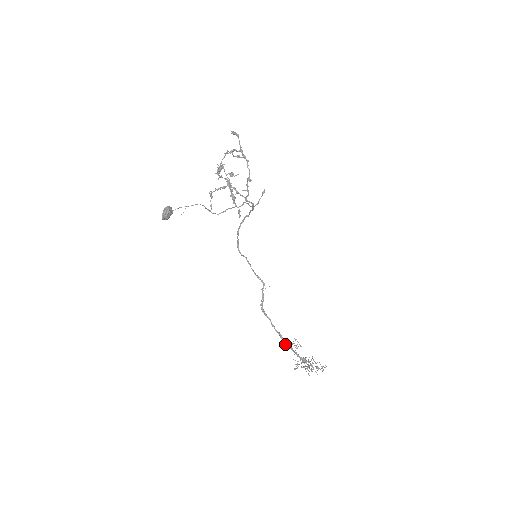
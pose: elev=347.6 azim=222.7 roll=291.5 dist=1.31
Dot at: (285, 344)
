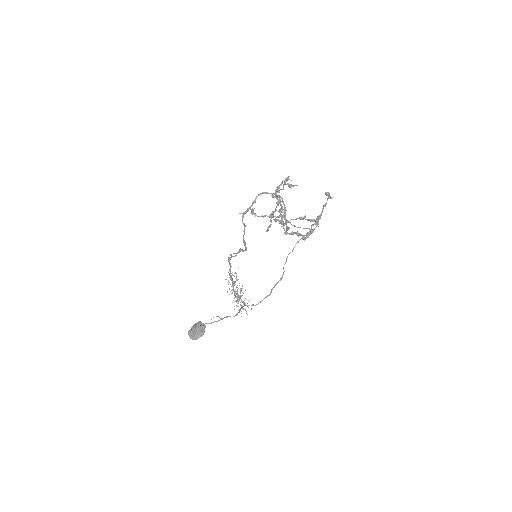
Dot at: occluded
